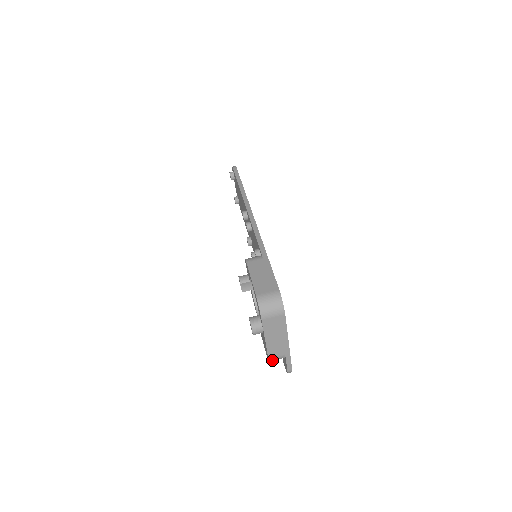
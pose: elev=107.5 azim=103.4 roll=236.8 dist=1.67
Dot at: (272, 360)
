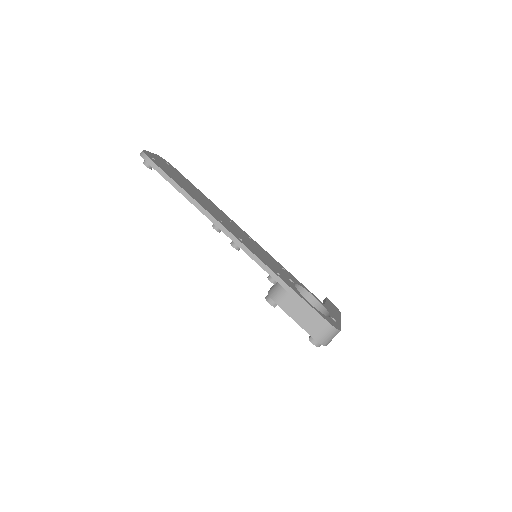
Dot at: occluded
